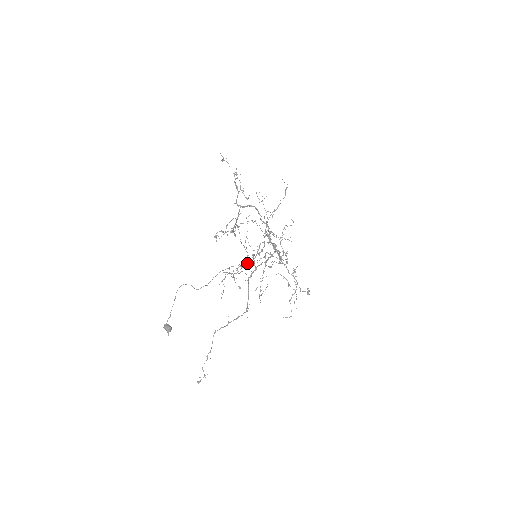
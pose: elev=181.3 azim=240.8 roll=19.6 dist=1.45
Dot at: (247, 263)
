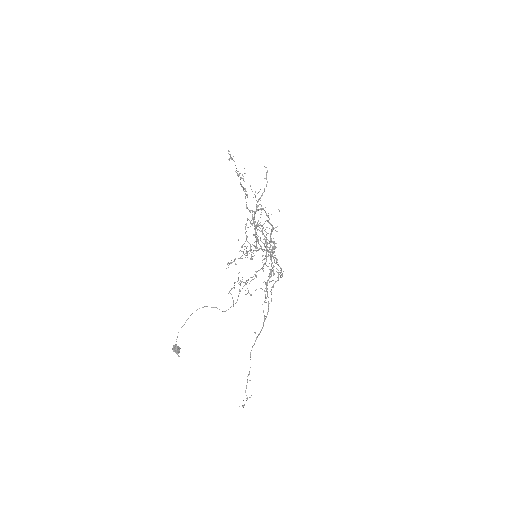
Dot at: occluded
